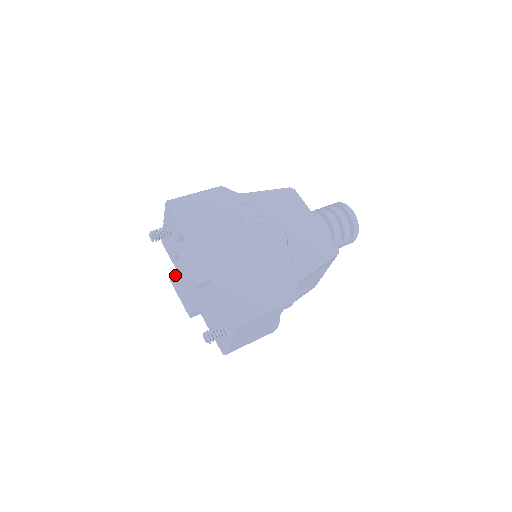
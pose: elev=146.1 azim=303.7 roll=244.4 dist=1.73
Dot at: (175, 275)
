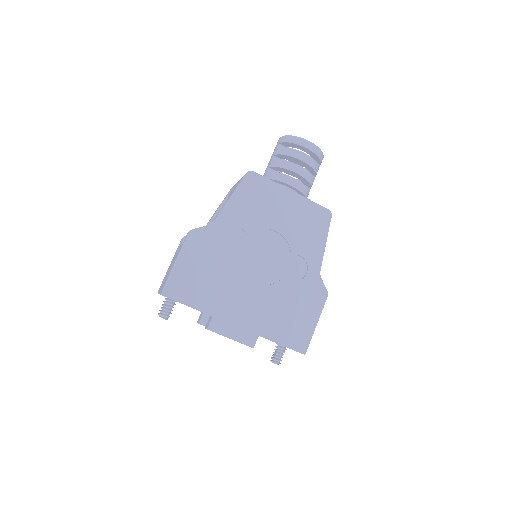
Dot at: (201, 320)
